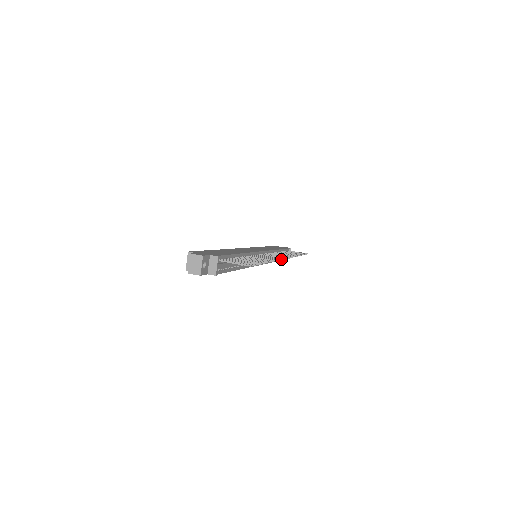
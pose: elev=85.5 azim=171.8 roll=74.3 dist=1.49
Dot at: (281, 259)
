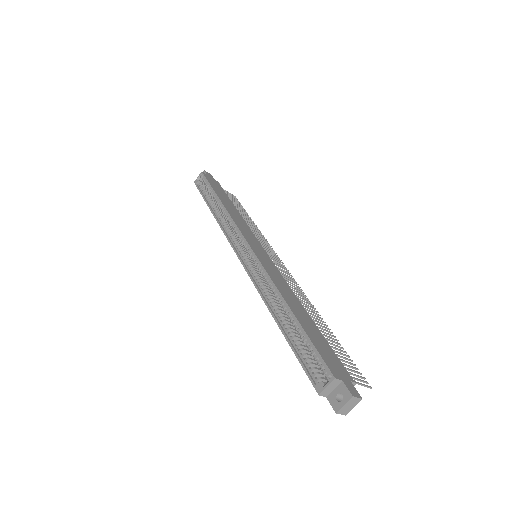
Dot at: occluded
